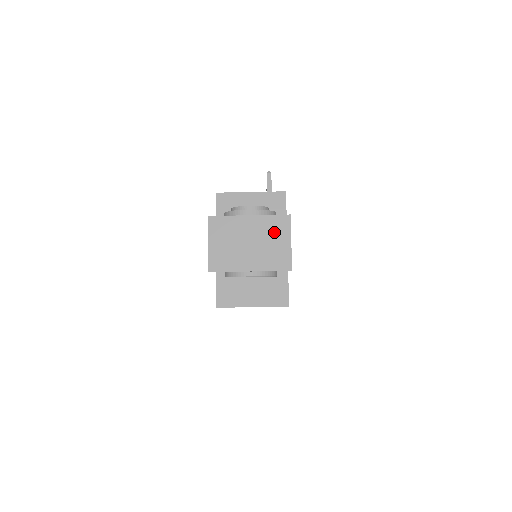
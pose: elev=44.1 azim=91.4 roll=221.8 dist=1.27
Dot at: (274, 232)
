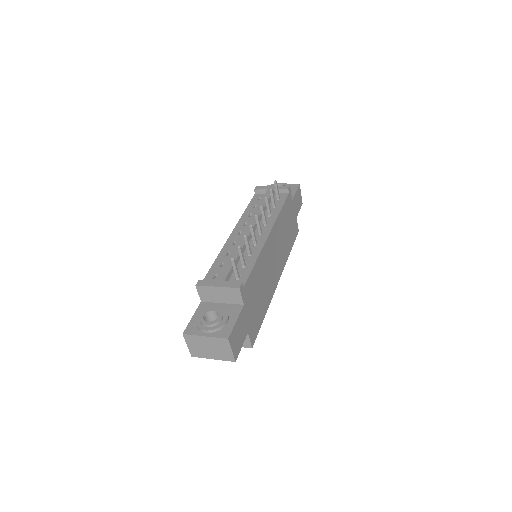
Dot at: (221, 345)
